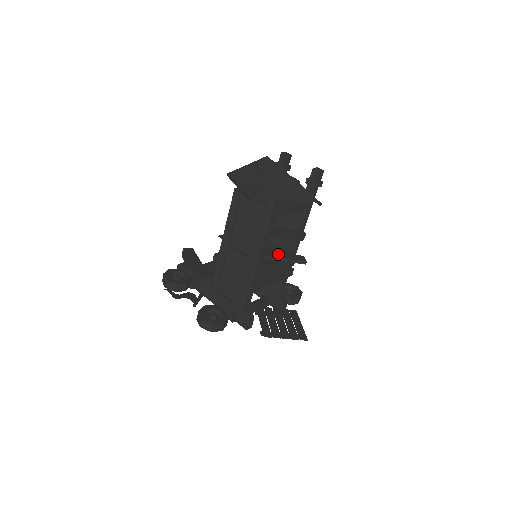
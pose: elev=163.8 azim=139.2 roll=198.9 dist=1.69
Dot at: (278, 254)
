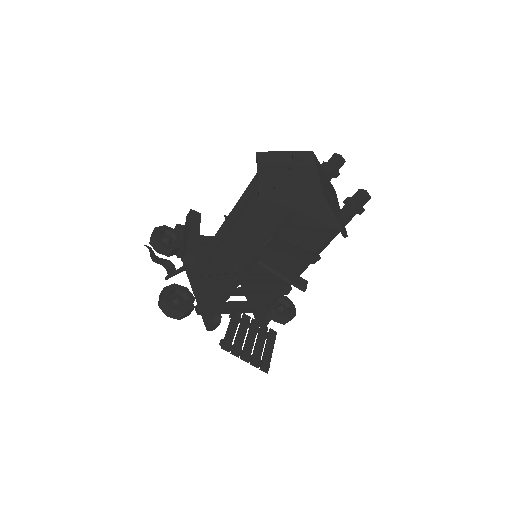
Dot at: (278, 266)
